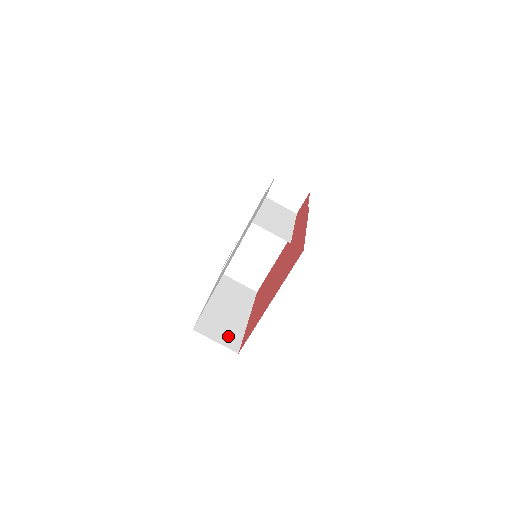
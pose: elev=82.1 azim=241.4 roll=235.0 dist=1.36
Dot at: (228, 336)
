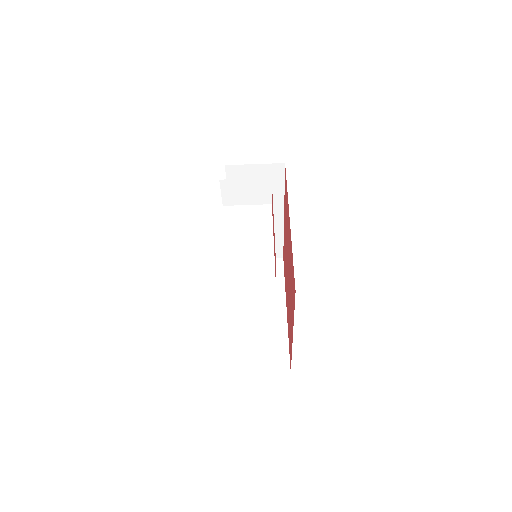
Dot at: (272, 354)
